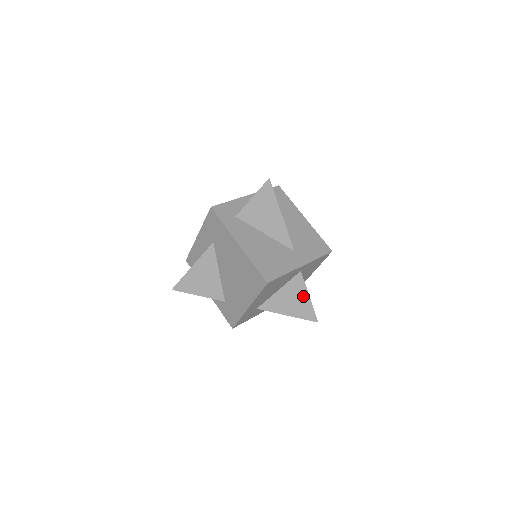
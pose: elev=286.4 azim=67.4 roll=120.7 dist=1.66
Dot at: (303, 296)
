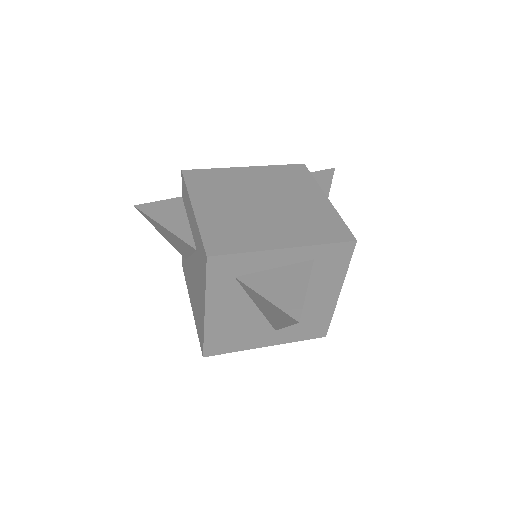
Dot at: occluded
